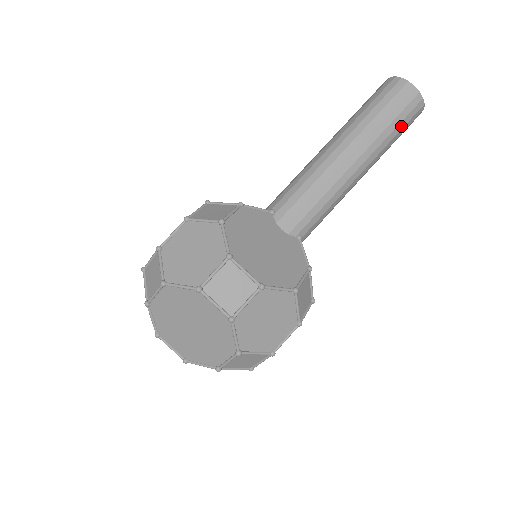
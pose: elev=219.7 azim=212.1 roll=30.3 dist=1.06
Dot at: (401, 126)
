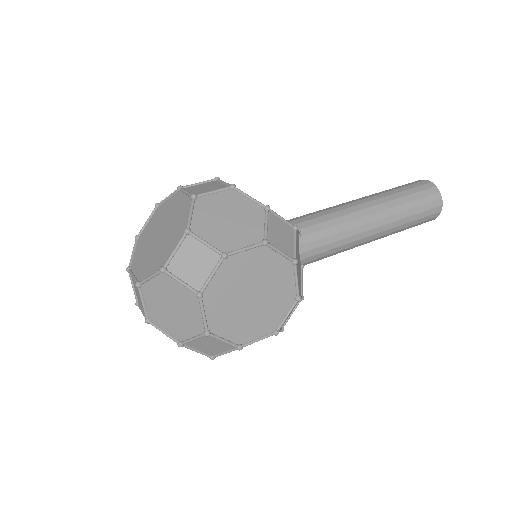
Dot at: (415, 197)
